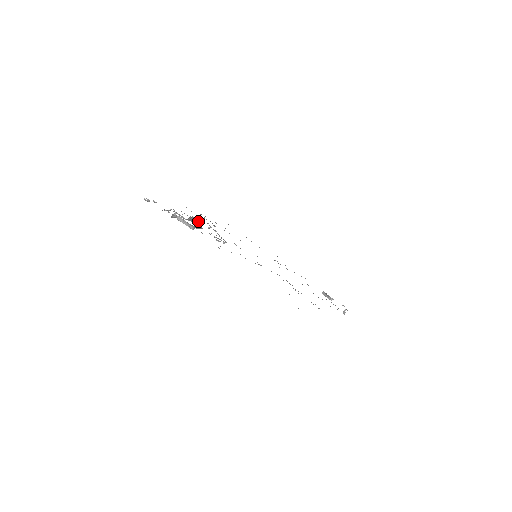
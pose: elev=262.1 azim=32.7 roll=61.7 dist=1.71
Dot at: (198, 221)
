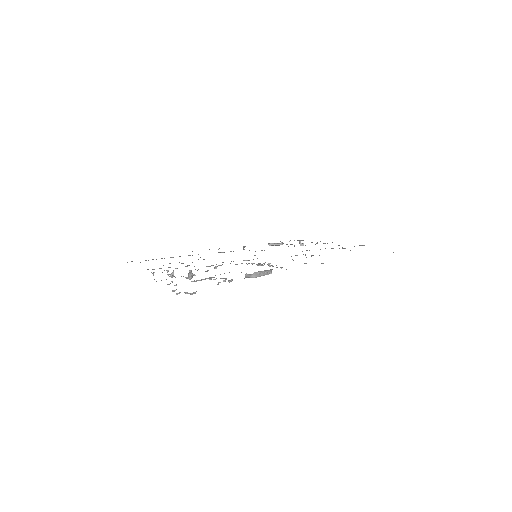
Dot at: (189, 273)
